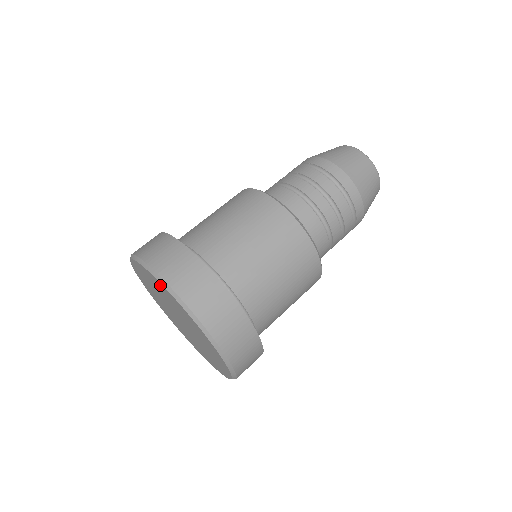
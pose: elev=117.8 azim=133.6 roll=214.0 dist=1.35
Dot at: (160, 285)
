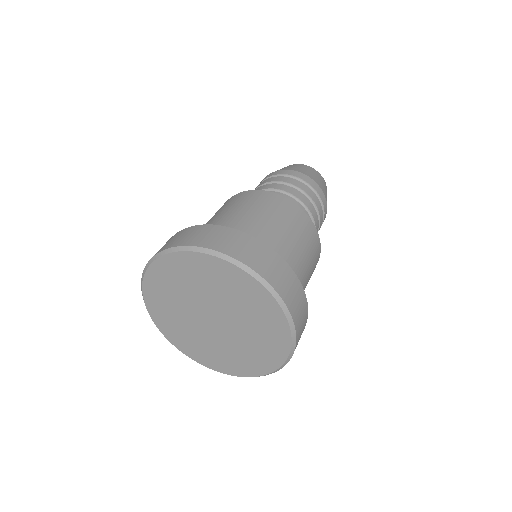
Dot at: (208, 262)
